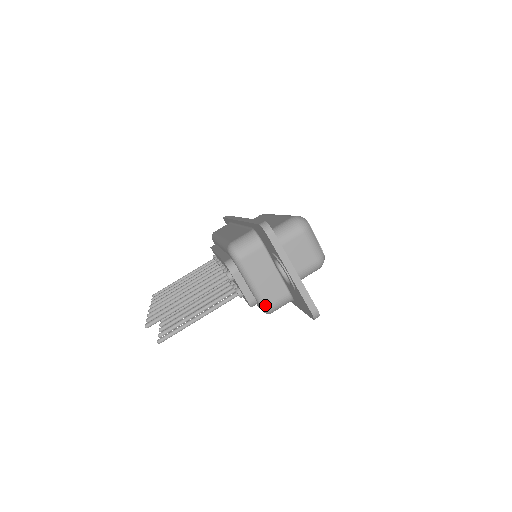
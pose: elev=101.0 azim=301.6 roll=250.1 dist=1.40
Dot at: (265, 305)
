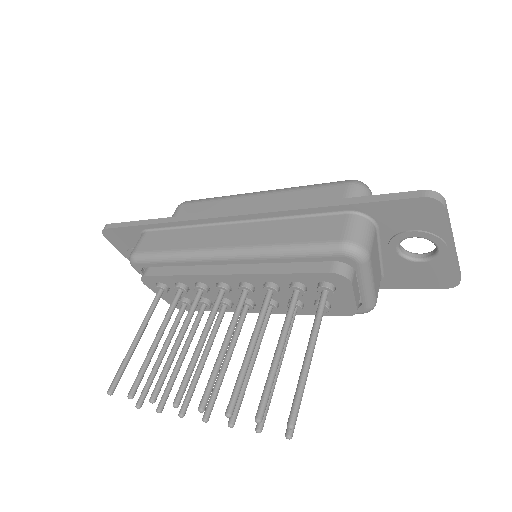
Dot at: (375, 303)
